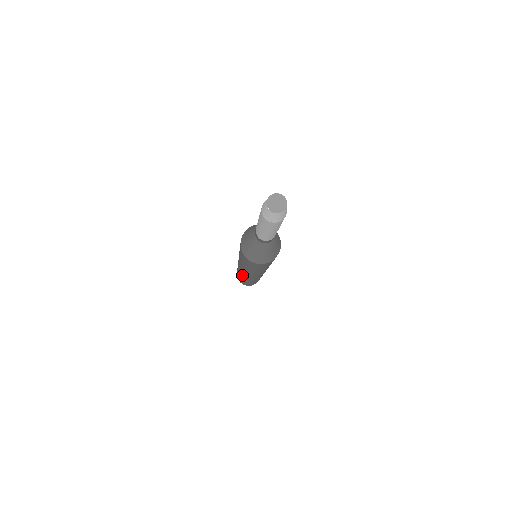
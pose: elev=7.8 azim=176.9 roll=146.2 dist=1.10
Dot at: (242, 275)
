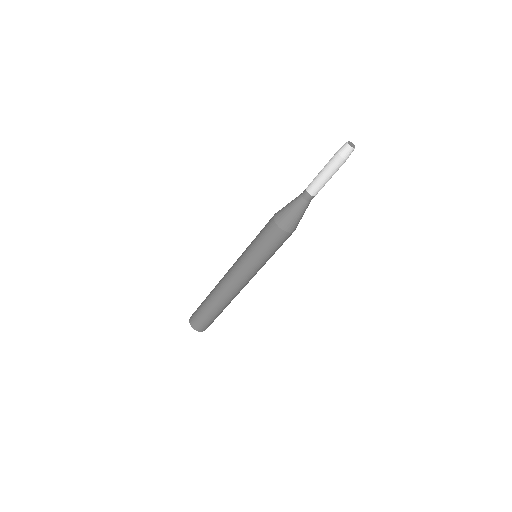
Dot at: (221, 288)
